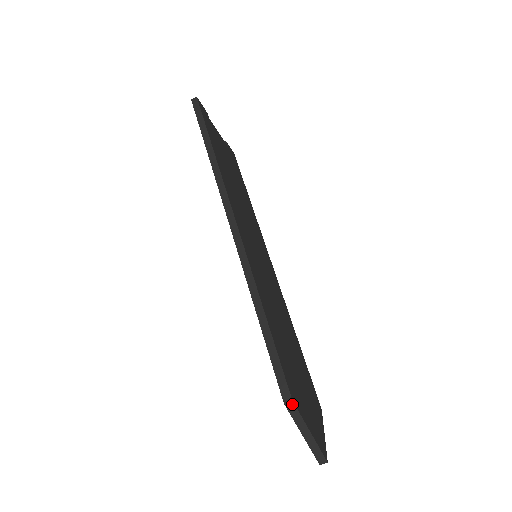
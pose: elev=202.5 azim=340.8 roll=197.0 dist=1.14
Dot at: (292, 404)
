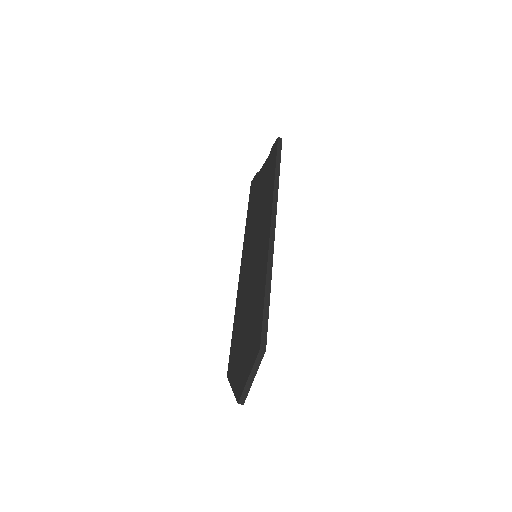
Dot at: (264, 352)
